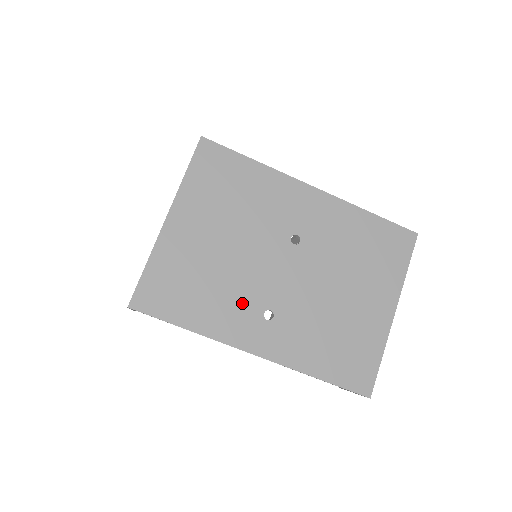
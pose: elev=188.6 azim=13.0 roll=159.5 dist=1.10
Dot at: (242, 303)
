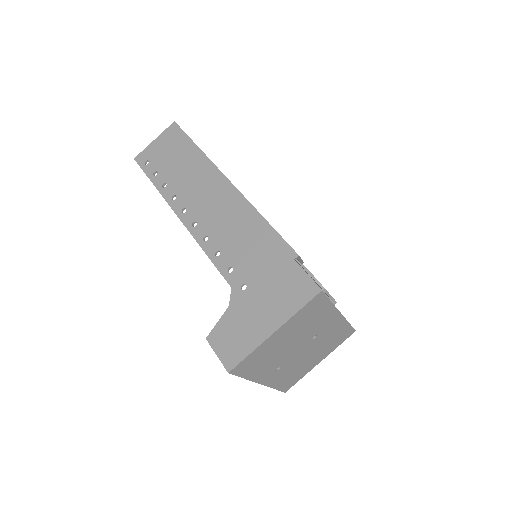
Dot at: (273, 365)
